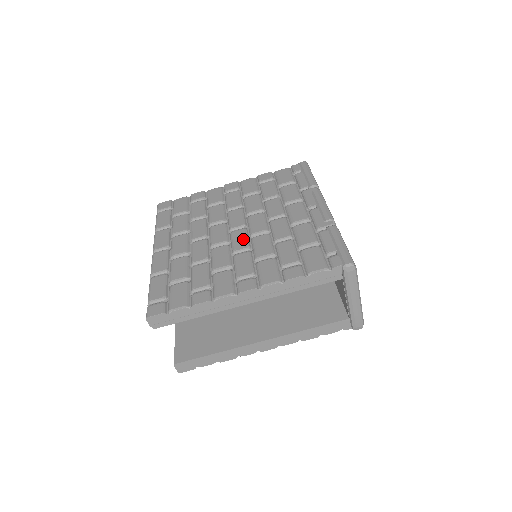
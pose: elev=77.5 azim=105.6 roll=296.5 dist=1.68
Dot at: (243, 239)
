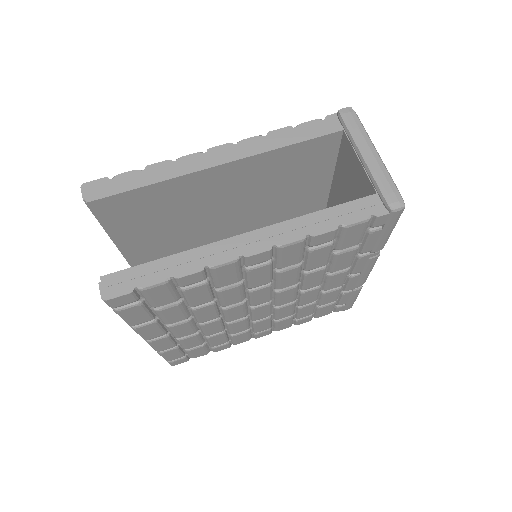
Dot at: occluded
